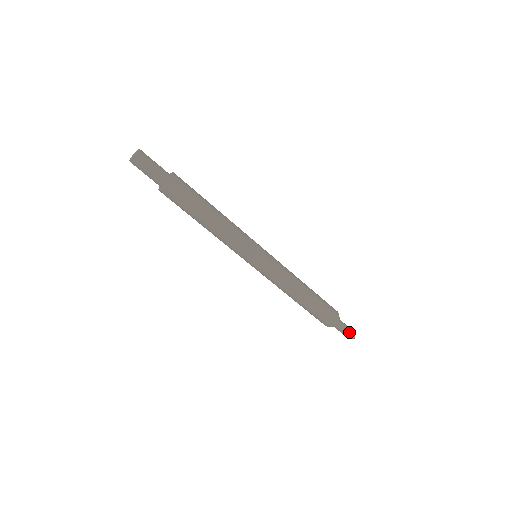
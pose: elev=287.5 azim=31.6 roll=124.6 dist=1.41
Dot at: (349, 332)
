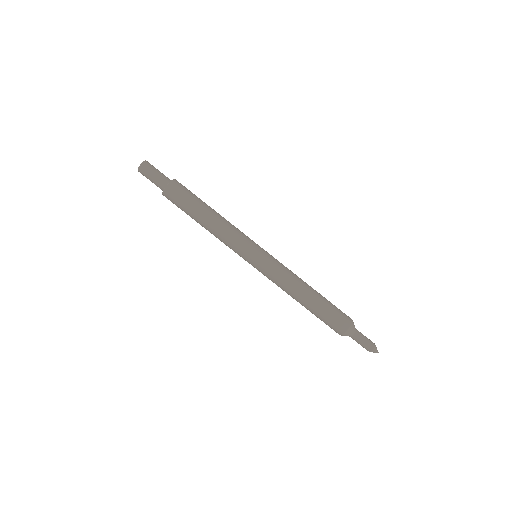
Dot at: (366, 345)
